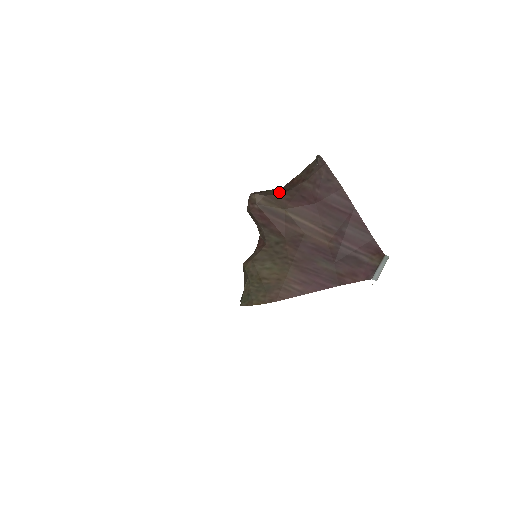
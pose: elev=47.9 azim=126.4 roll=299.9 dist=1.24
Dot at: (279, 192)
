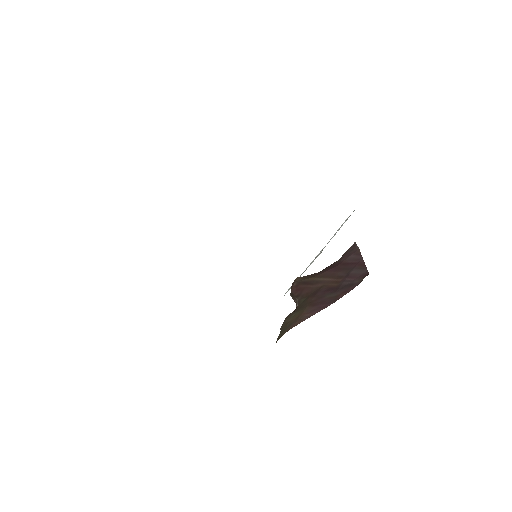
Dot at: occluded
